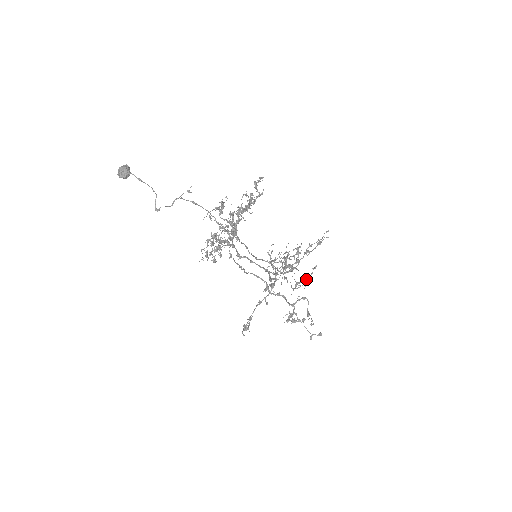
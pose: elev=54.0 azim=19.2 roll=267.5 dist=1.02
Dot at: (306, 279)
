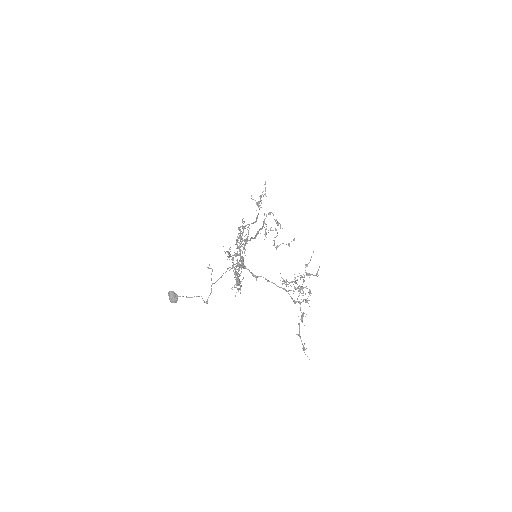
Dot at: (263, 196)
